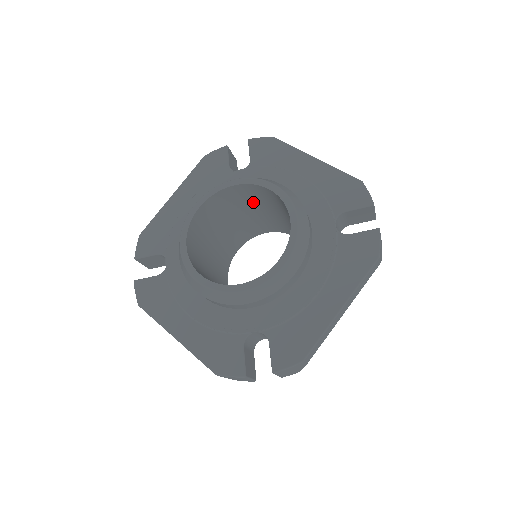
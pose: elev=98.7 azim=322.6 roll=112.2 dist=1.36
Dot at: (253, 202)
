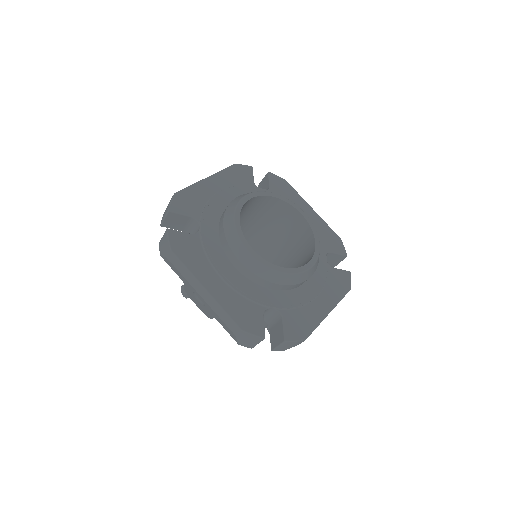
Dot at: (268, 216)
